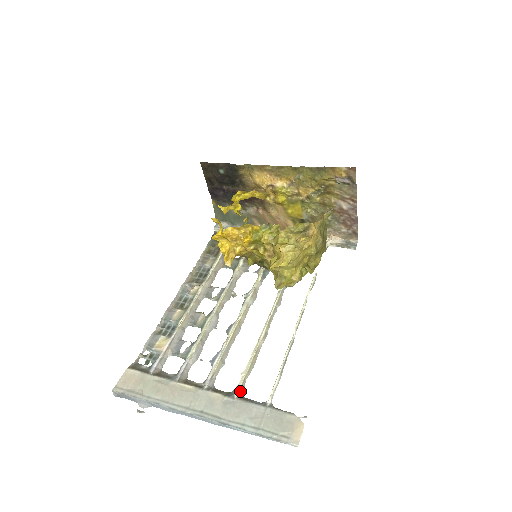
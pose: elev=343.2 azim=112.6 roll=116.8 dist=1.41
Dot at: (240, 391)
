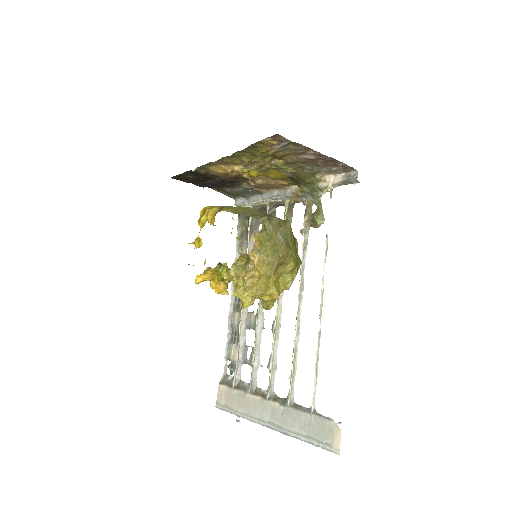
Dot at: (291, 398)
